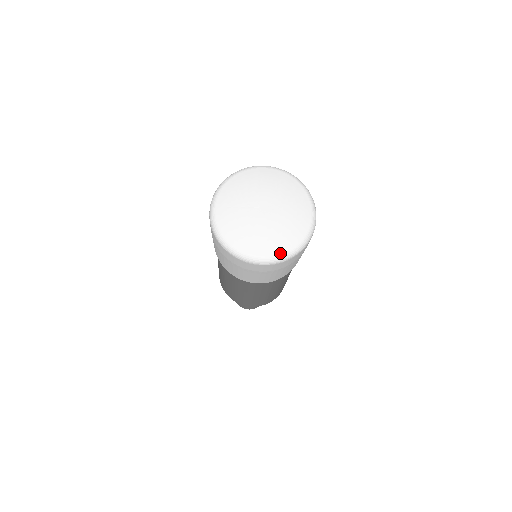
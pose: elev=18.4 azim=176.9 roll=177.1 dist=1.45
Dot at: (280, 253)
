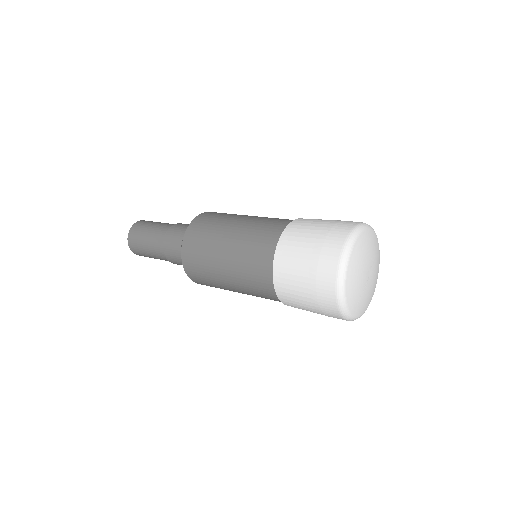
Dot at: occluded
